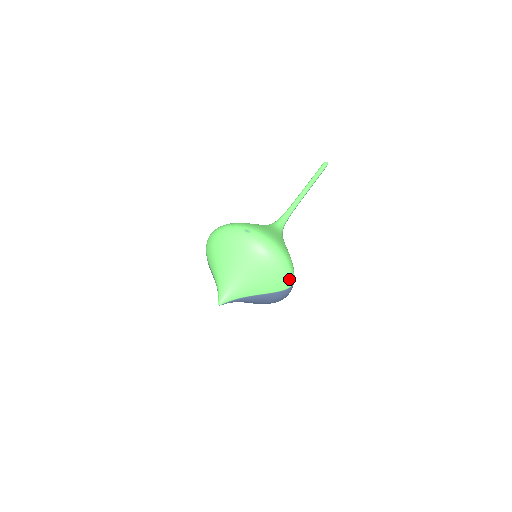
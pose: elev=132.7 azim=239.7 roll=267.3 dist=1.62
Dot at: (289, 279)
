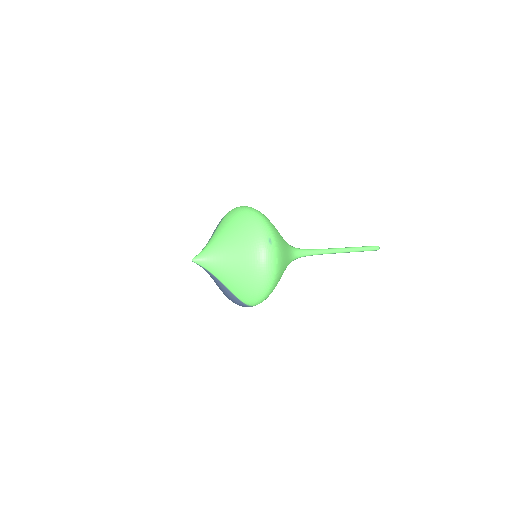
Dot at: (256, 302)
